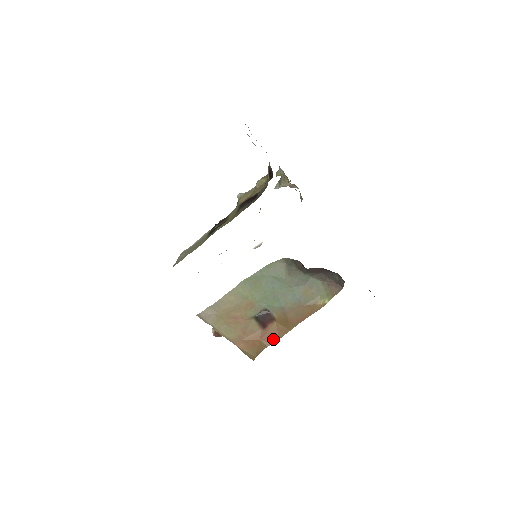
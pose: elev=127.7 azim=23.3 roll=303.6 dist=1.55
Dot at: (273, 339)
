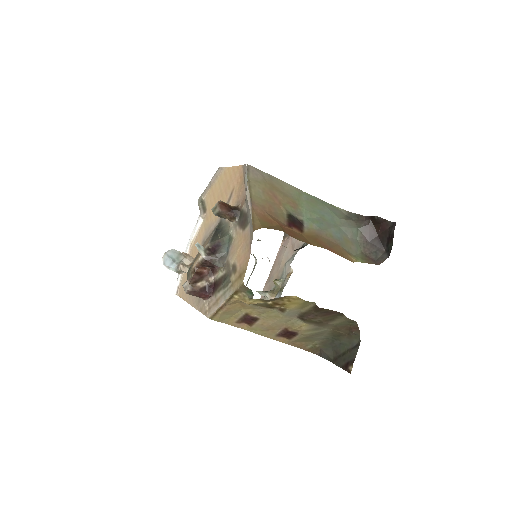
Dot at: (292, 235)
